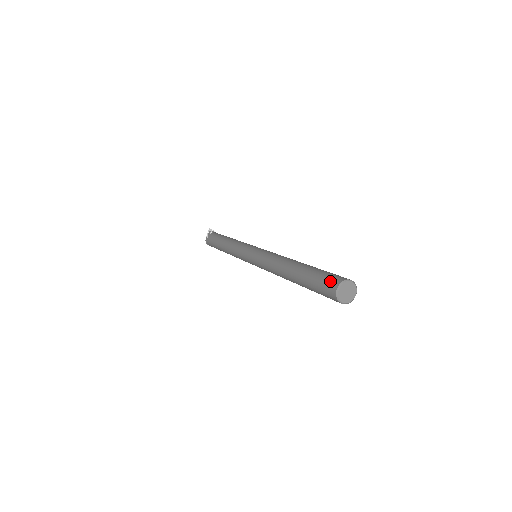
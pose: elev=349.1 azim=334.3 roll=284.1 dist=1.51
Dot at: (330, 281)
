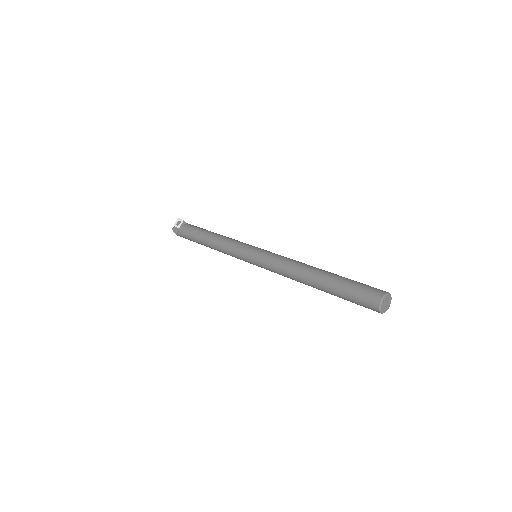
Dot at: (372, 291)
